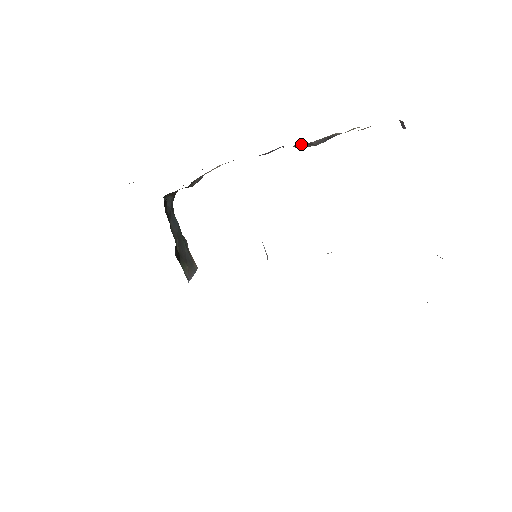
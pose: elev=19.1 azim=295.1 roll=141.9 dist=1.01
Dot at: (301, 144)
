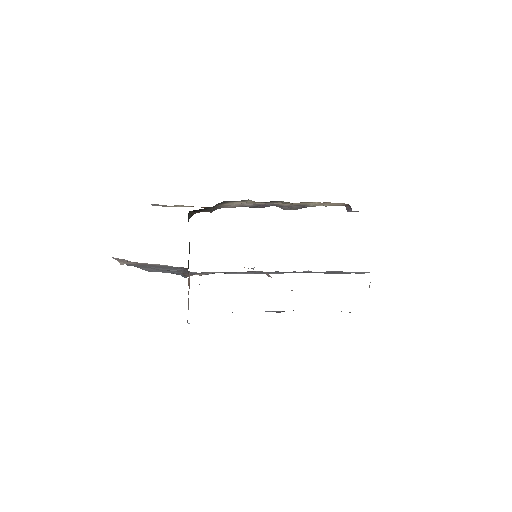
Dot at: (287, 205)
